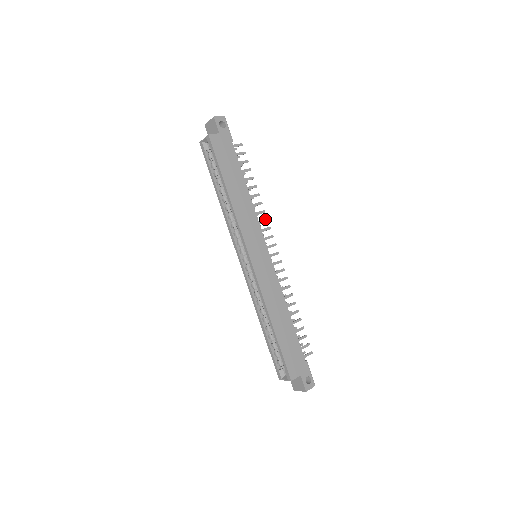
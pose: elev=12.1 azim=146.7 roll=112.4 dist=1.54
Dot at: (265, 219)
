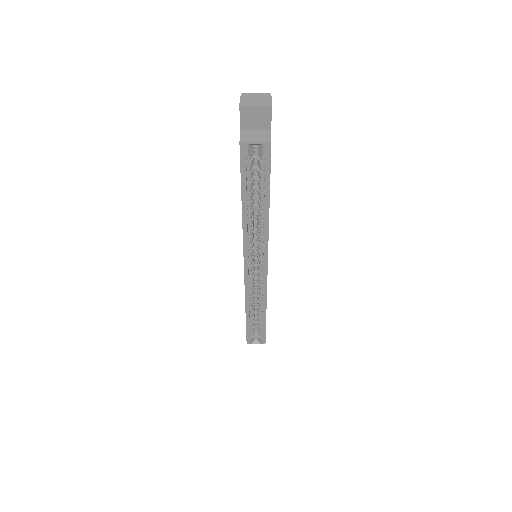
Dot at: occluded
